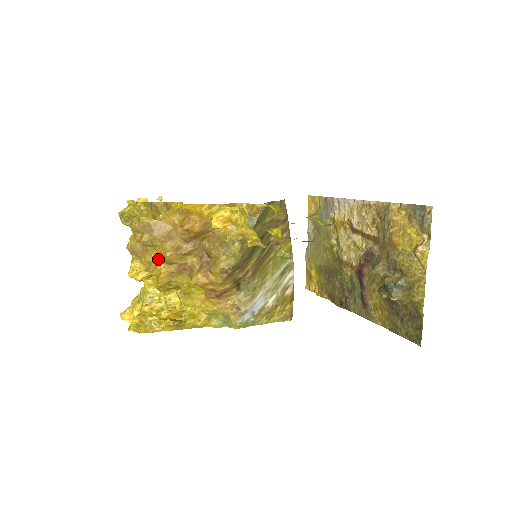
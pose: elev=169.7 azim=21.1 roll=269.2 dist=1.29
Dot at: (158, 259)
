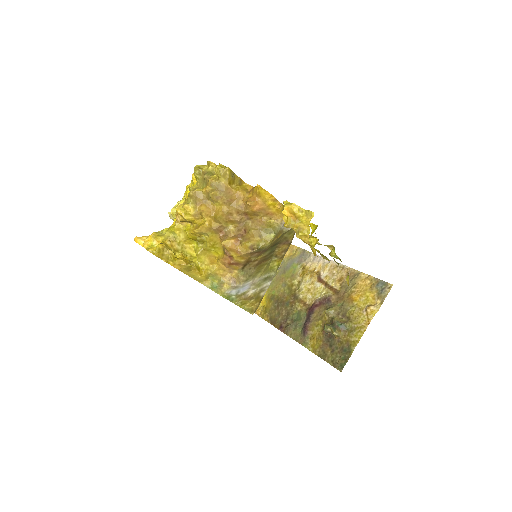
Dot at: (210, 213)
